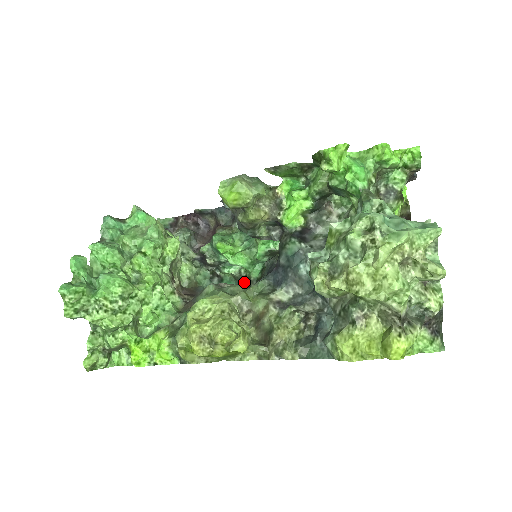
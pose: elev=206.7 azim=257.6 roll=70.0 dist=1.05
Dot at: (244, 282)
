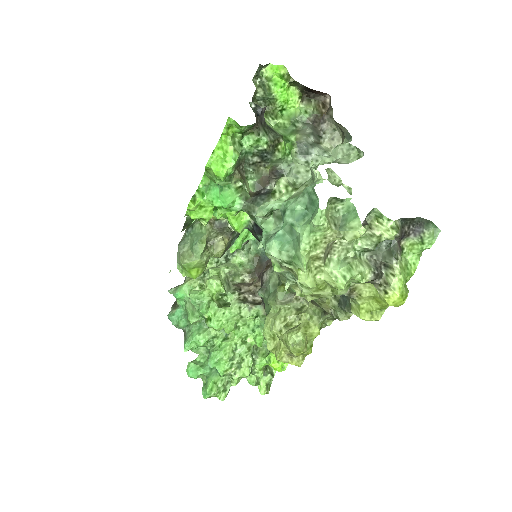
Dot at: occluded
